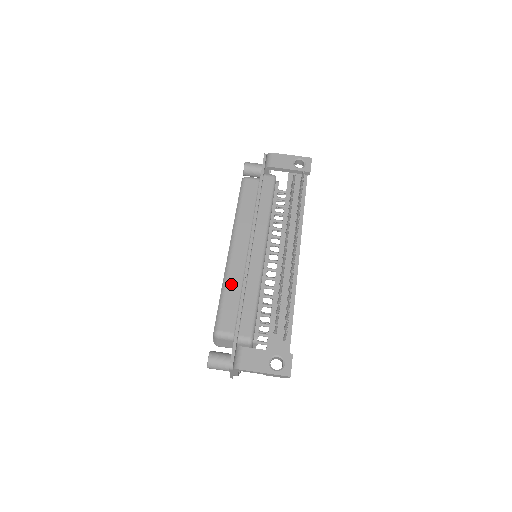
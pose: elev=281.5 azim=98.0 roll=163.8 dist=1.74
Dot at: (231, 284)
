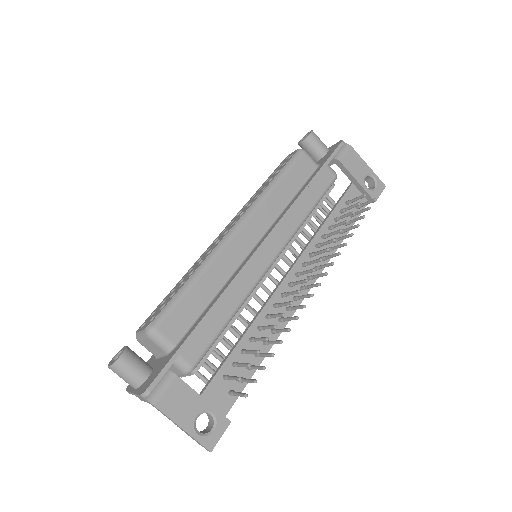
Dot at: (210, 276)
